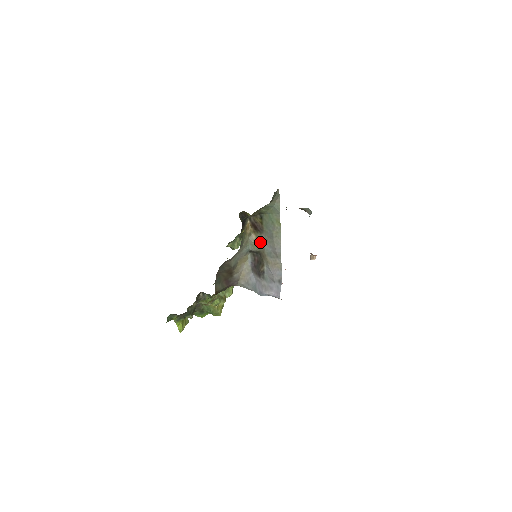
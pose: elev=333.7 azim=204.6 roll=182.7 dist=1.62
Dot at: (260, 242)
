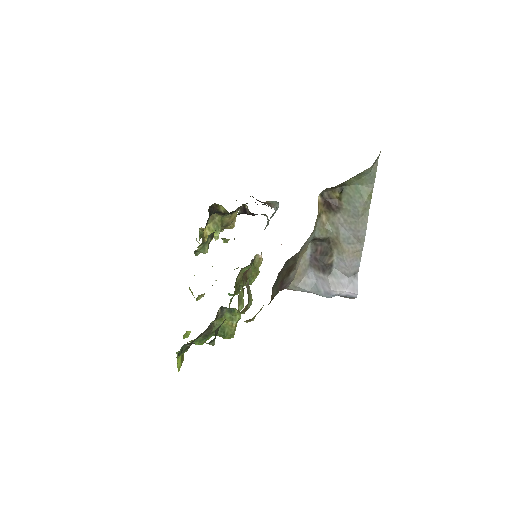
Dot at: (332, 225)
